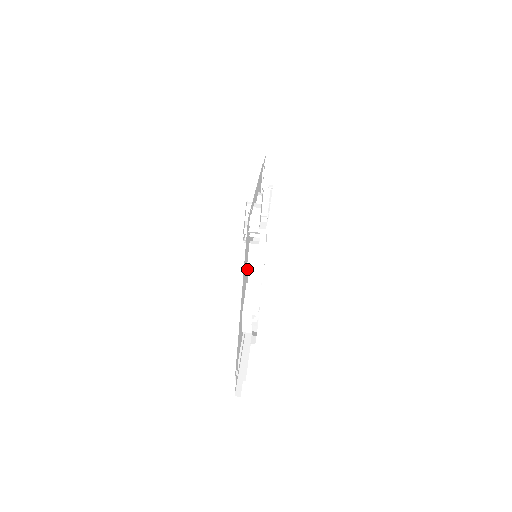
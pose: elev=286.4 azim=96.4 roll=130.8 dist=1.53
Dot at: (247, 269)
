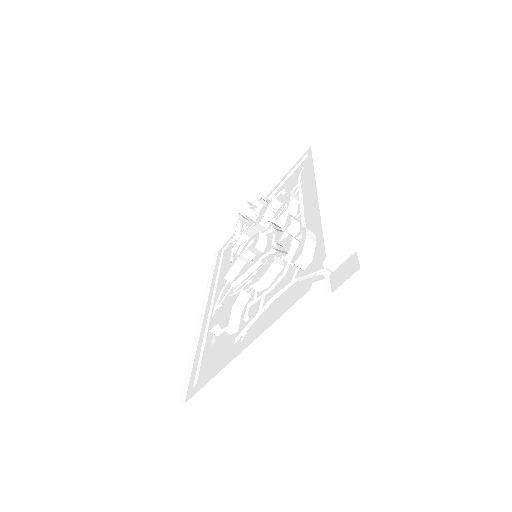
Dot at: (256, 282)
